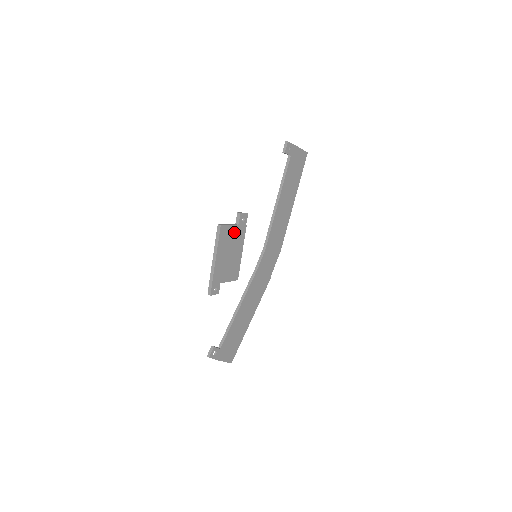
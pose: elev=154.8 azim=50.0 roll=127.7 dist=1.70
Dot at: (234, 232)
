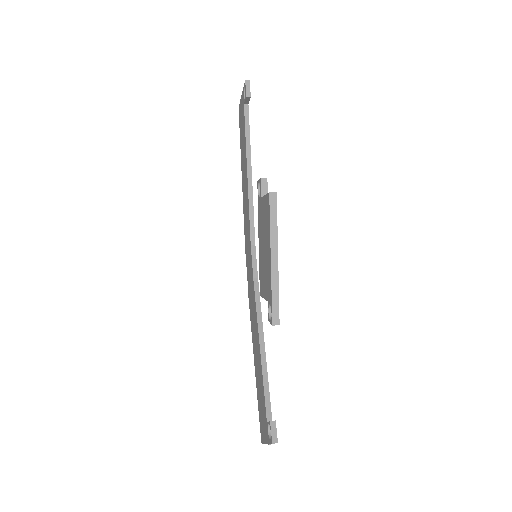
Dot at: occluded
